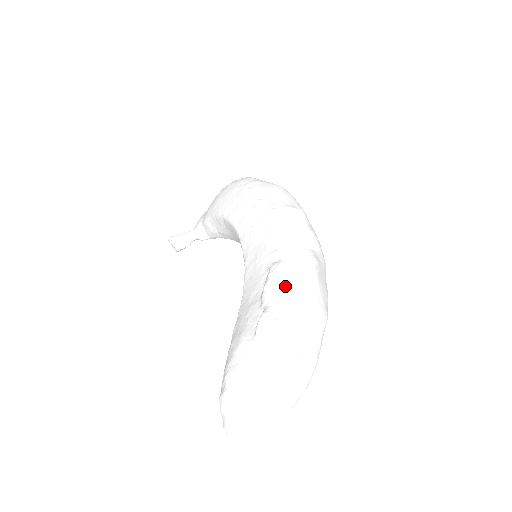
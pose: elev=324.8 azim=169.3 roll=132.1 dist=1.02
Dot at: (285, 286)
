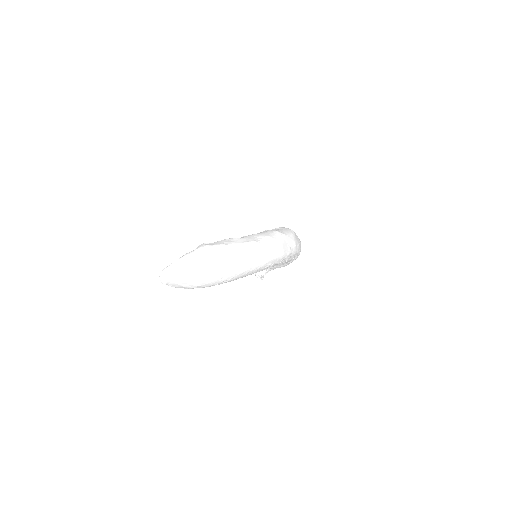
Dot at: (226, 241)
